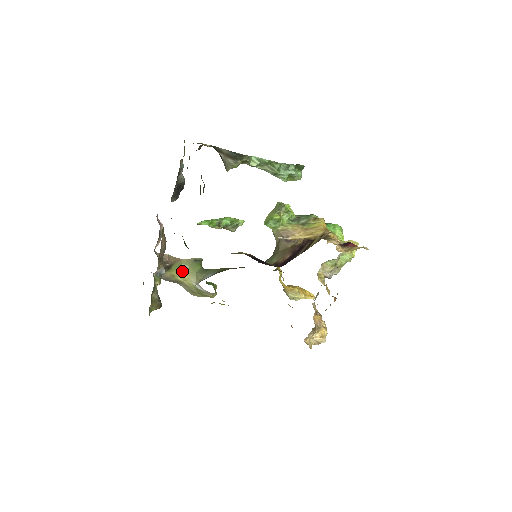
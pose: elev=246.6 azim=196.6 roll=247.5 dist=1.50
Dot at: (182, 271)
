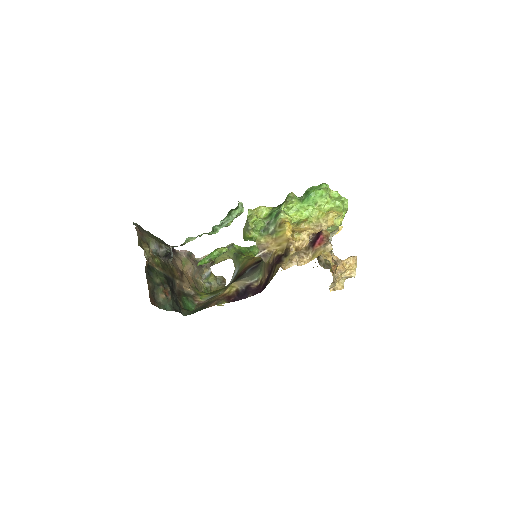
Dot at: (224, 257)
